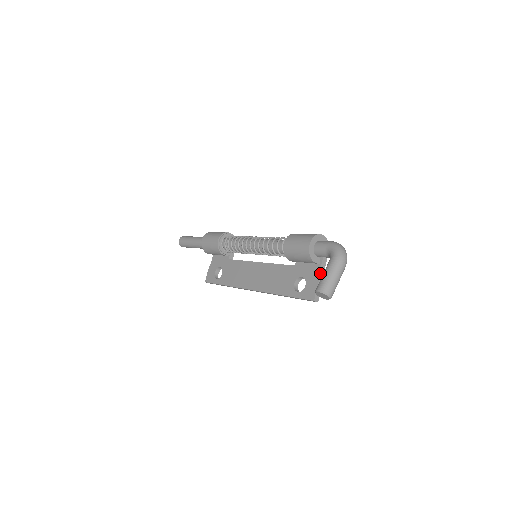
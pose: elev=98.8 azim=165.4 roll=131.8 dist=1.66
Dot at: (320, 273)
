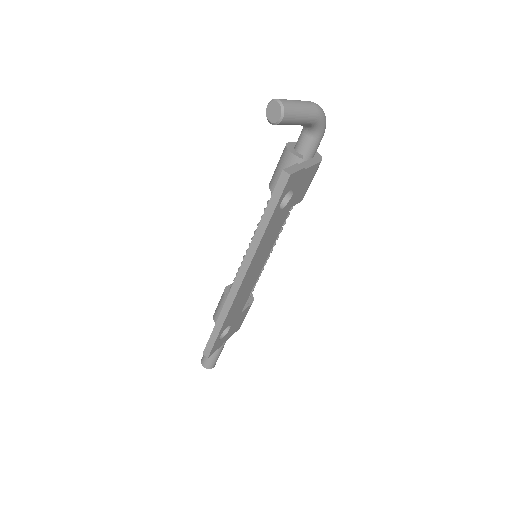
Dot at: (302, 165)
